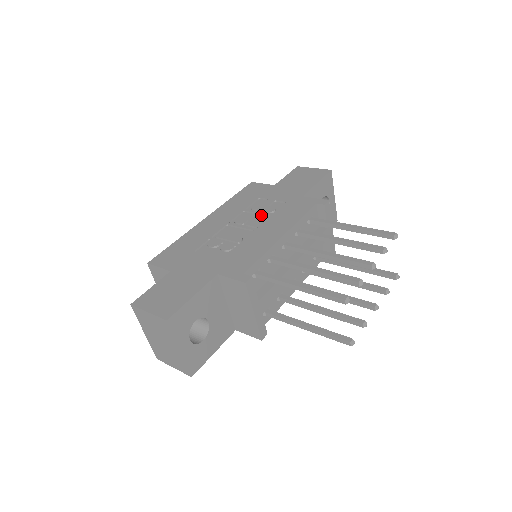
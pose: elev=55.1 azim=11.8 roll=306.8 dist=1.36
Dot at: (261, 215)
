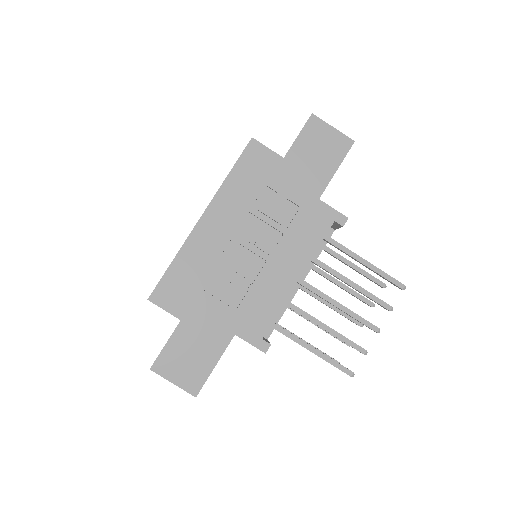
Dot at: (271, 226)
